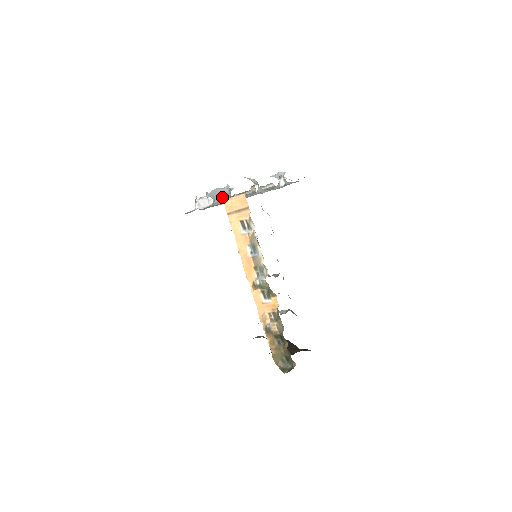
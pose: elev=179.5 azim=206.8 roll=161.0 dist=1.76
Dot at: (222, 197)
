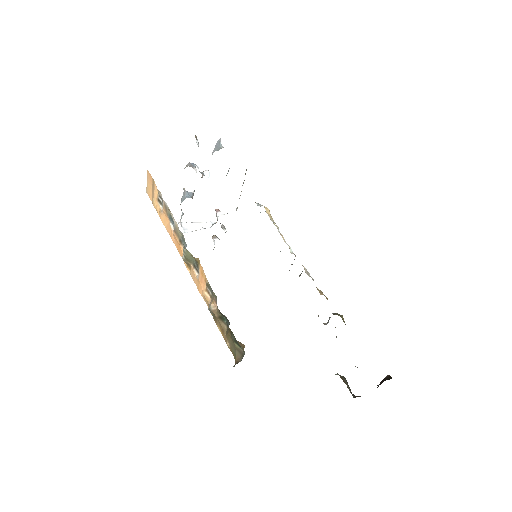
Dot at: occluded
